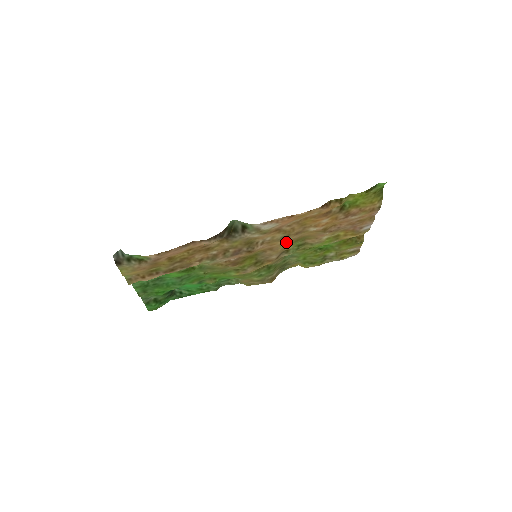
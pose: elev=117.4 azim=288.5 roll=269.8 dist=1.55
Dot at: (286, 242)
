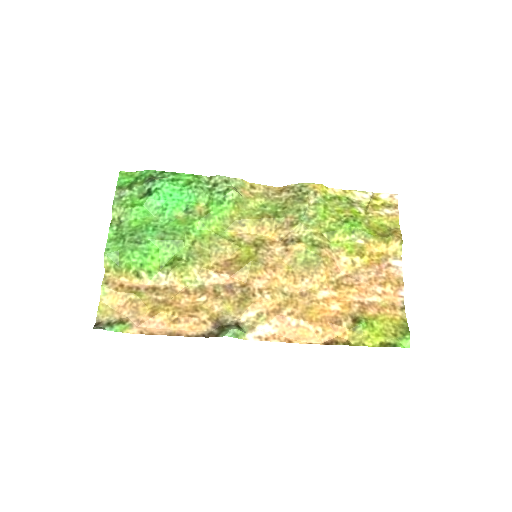
Dot at: (291, 278)
